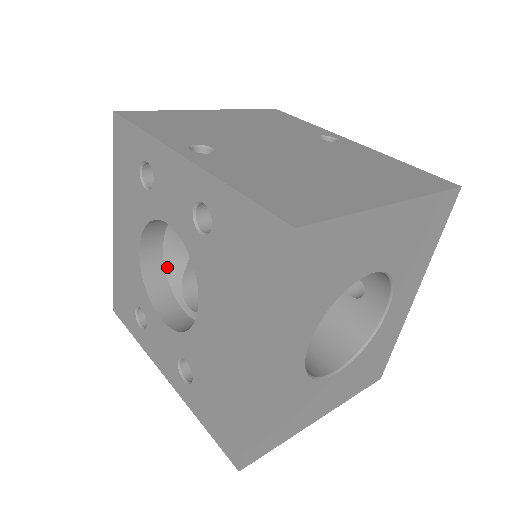
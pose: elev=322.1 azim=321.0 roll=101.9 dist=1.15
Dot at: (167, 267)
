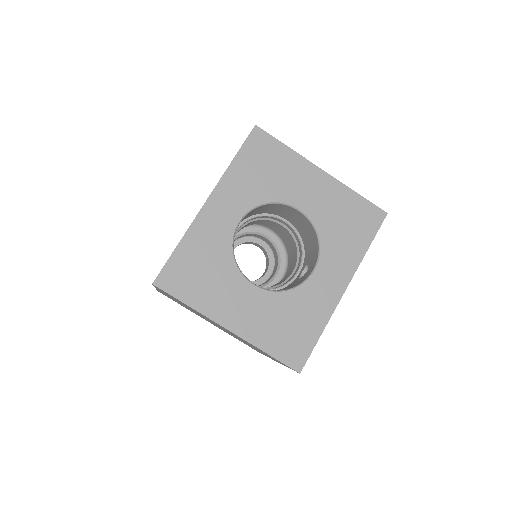
Dot at: occluded
